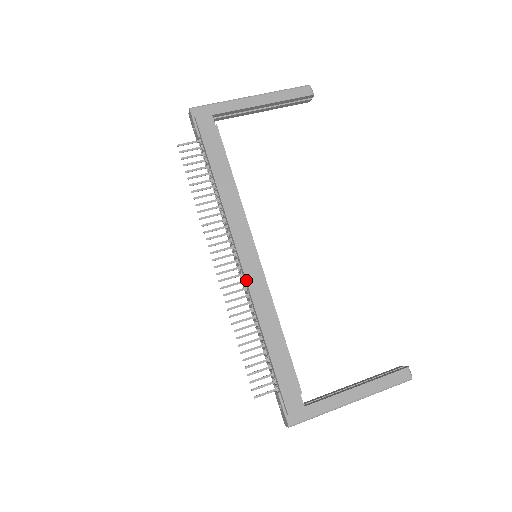
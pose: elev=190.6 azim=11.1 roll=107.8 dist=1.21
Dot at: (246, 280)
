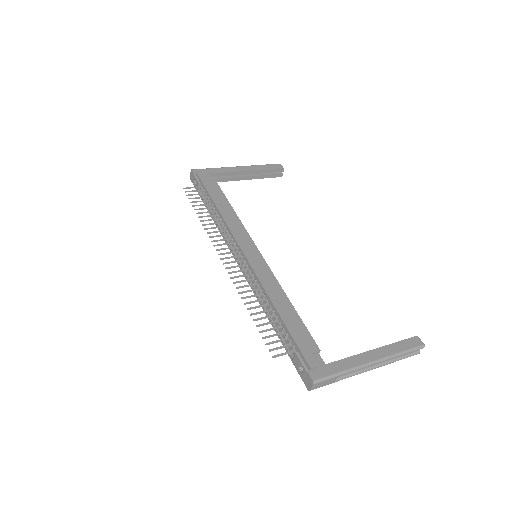
Dot at: (250, 265)
